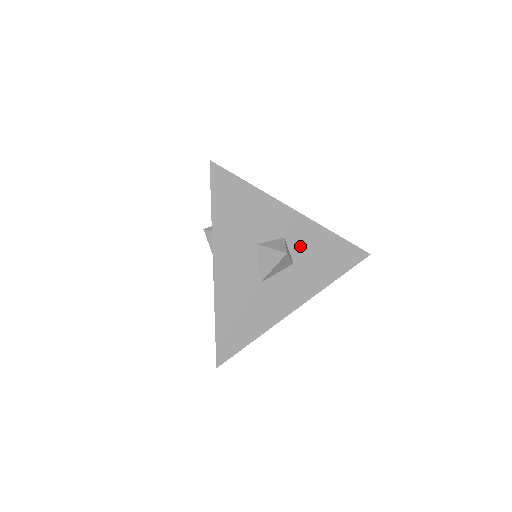
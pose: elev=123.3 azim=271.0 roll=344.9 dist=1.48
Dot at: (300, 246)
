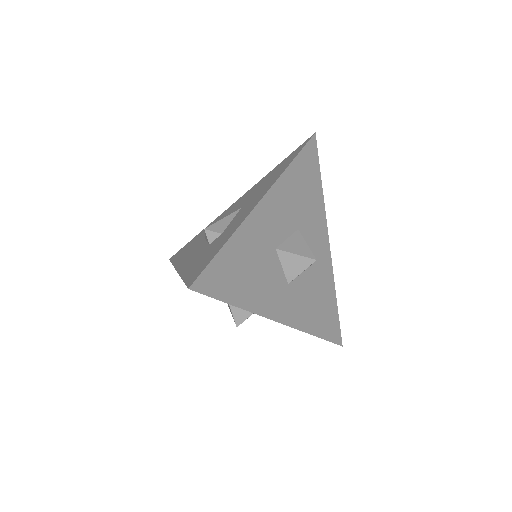
Dot at: occluded
